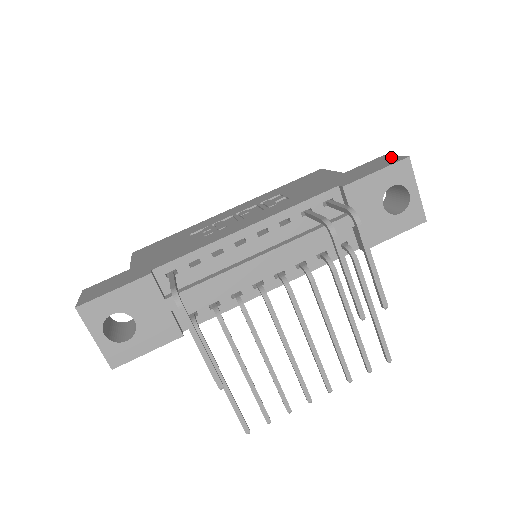
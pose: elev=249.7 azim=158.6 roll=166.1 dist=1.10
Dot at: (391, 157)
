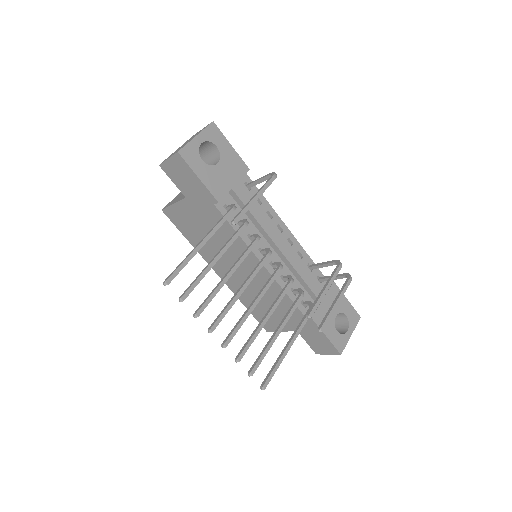
Dot at: occluded
